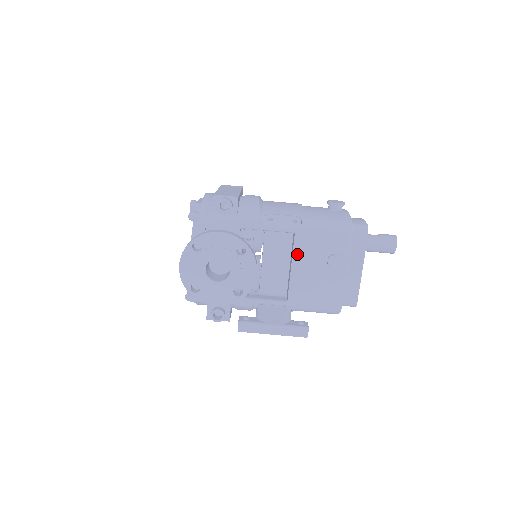
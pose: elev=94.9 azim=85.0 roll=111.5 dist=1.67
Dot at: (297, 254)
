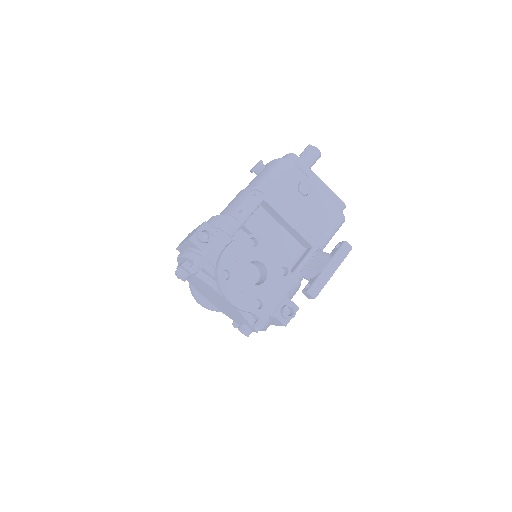
Dot at: (281, 211)
